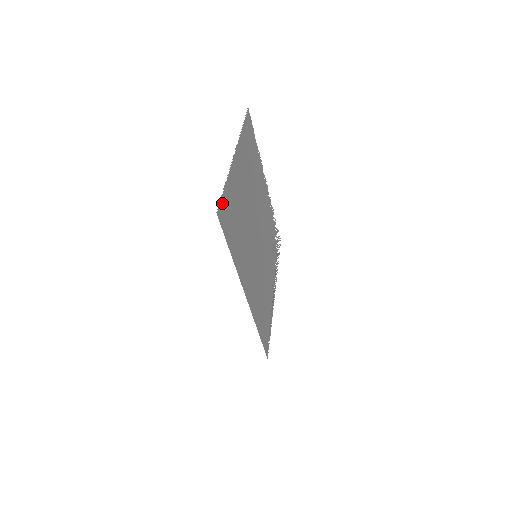
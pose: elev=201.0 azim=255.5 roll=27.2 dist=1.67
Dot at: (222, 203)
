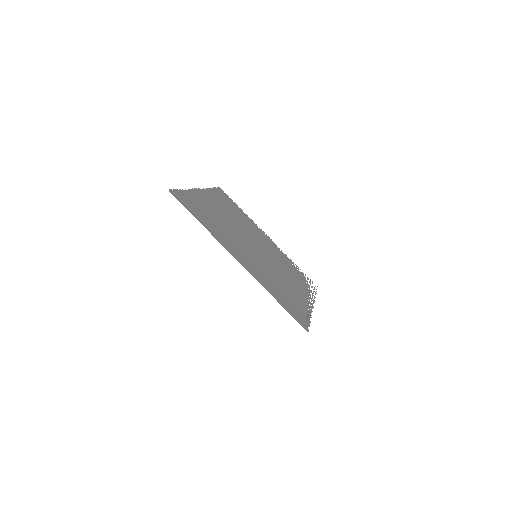
Dot at: (178, 193)
